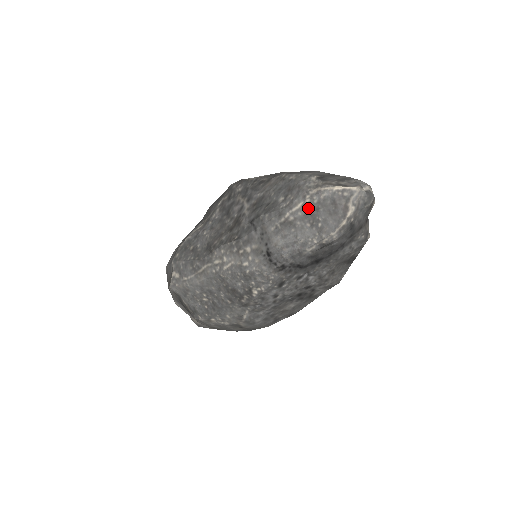
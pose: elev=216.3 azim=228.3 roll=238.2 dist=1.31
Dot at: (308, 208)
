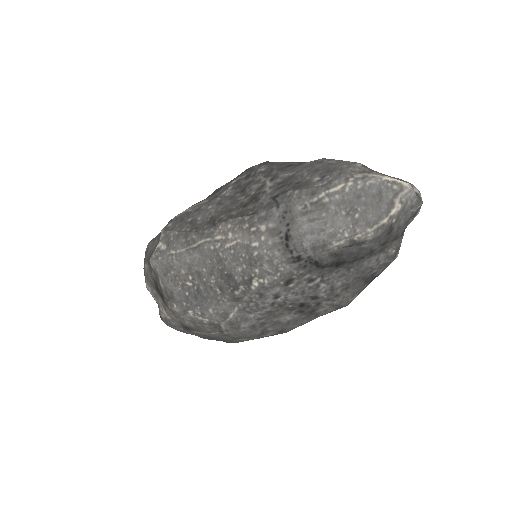
Dot at: (348, 192)
